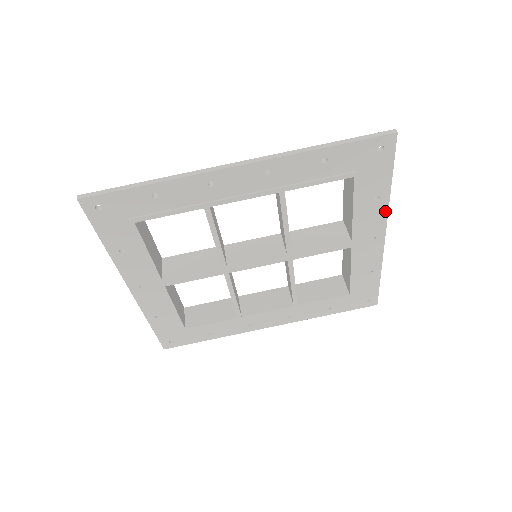
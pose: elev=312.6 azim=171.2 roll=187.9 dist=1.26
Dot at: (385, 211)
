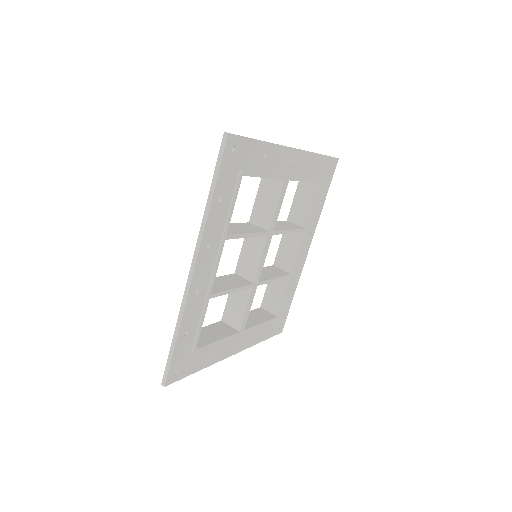
Dot at: (278, 148)
